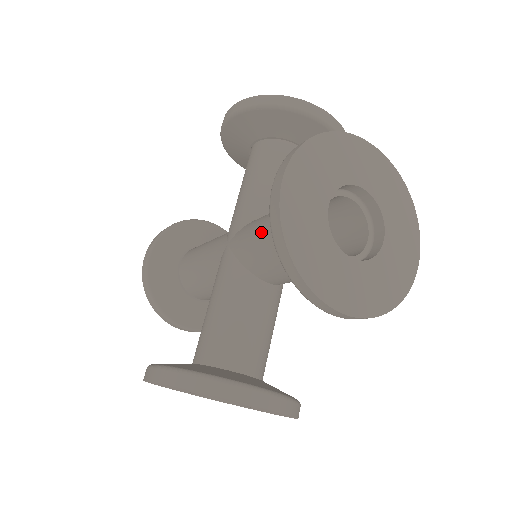
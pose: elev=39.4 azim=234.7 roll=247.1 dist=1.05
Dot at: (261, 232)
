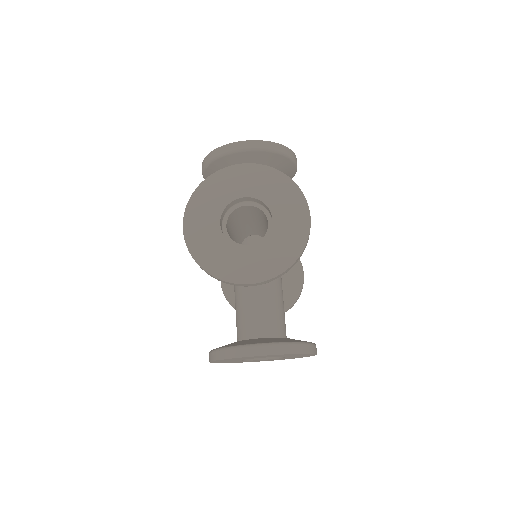
Dot at: occluded
